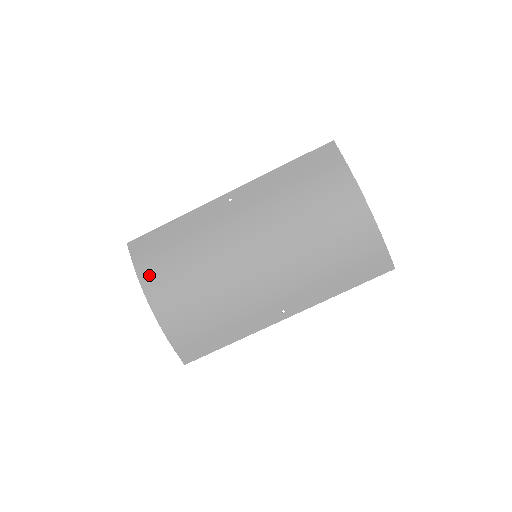
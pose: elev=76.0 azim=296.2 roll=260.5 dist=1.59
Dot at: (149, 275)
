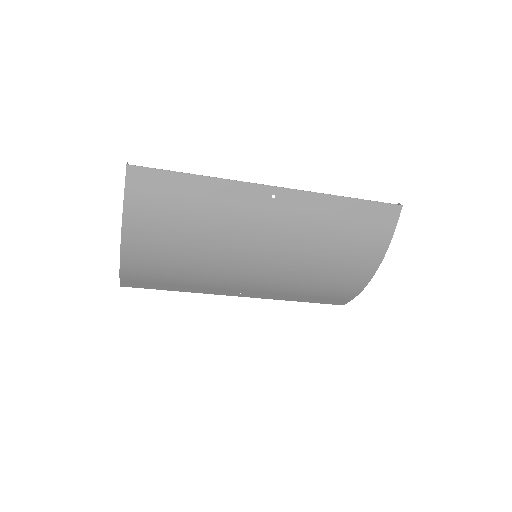
Dot at: (138, 220)
